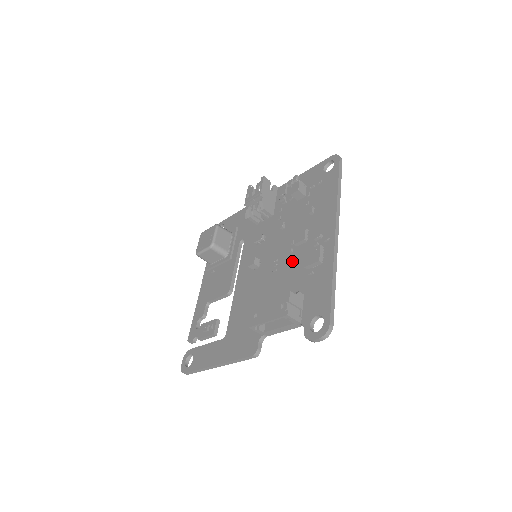
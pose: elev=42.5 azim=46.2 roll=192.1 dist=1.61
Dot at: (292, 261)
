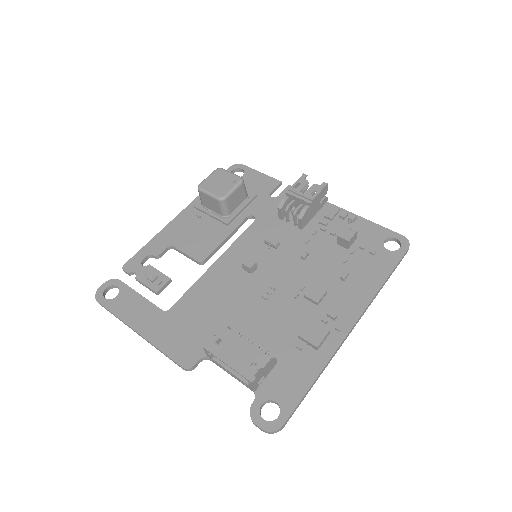
Dot at: (289, 309)
